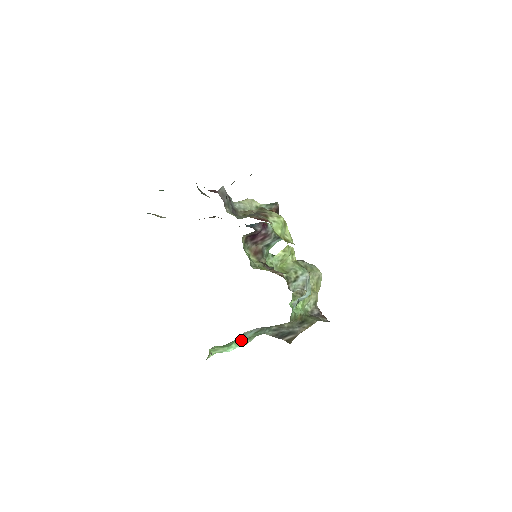
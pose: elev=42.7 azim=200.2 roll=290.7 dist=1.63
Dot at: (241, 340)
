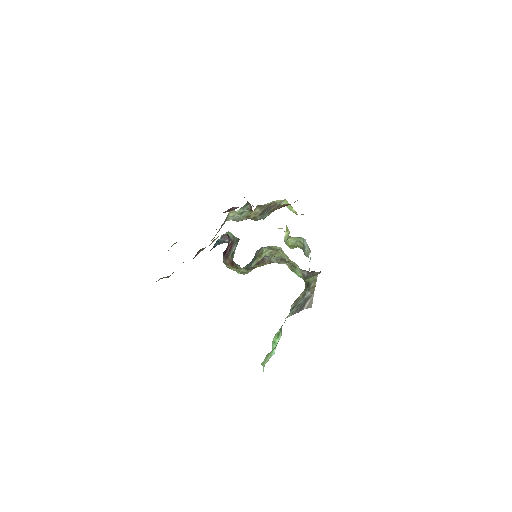
Dot at: occluded
